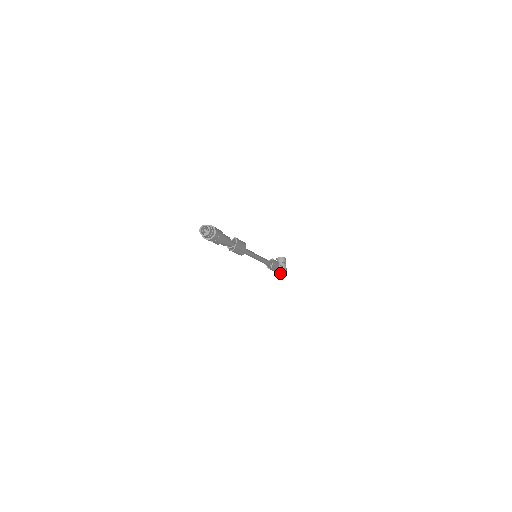
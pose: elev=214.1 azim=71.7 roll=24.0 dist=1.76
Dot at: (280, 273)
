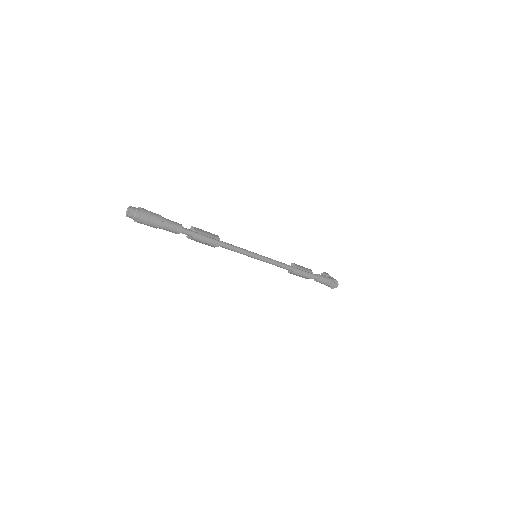
Dot at: (328, 284)
